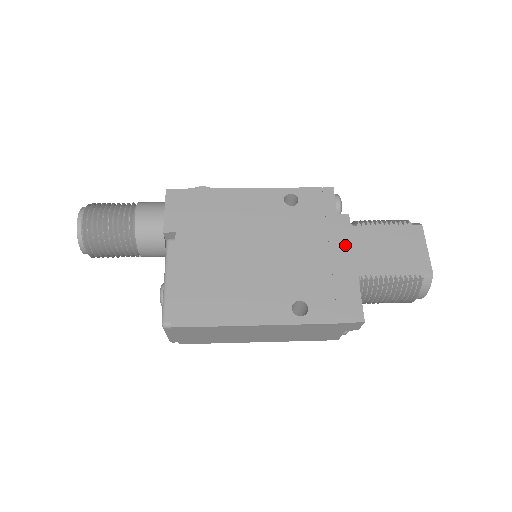
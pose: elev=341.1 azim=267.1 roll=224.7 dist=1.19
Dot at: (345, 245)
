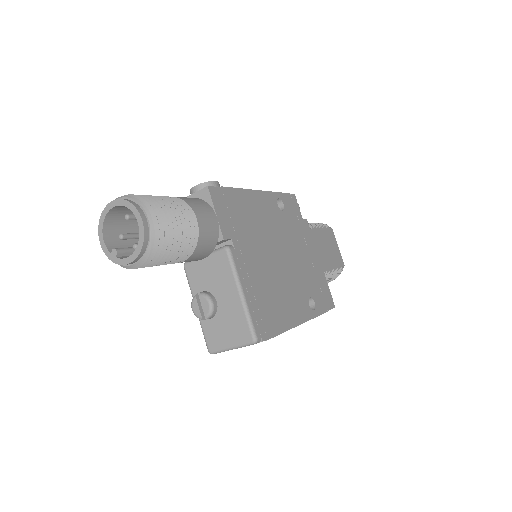
Dot at: (313, 246)
